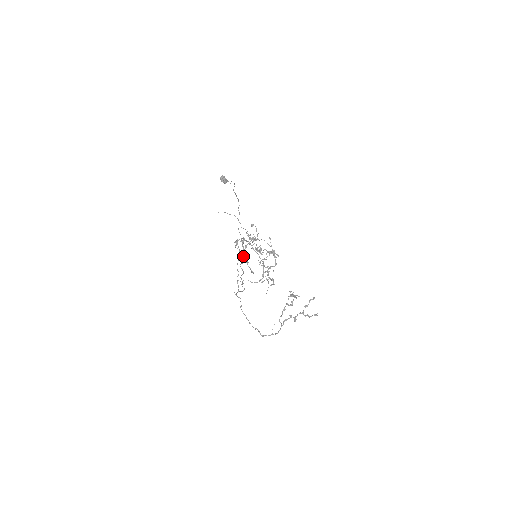
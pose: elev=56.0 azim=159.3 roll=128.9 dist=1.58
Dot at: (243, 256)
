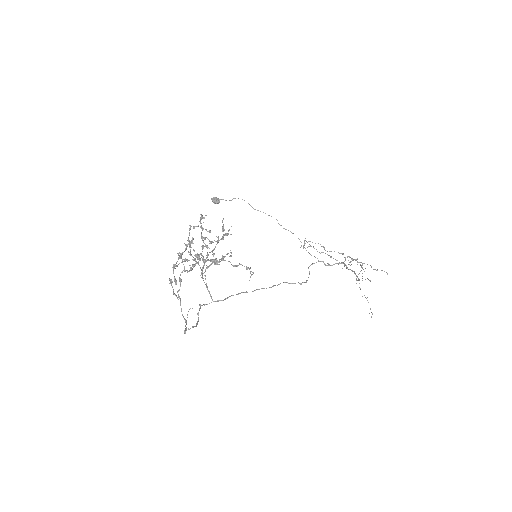
Dot at: (201, 255)
